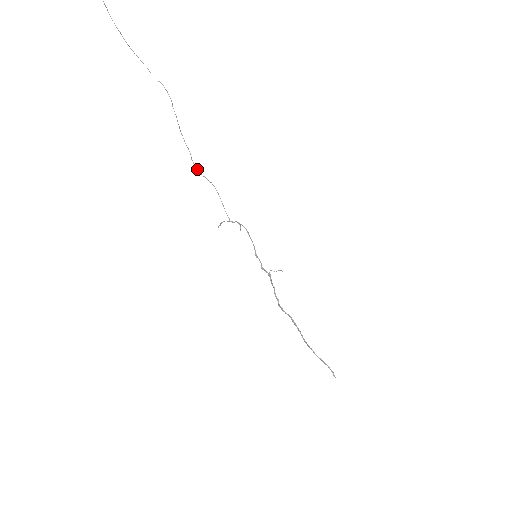
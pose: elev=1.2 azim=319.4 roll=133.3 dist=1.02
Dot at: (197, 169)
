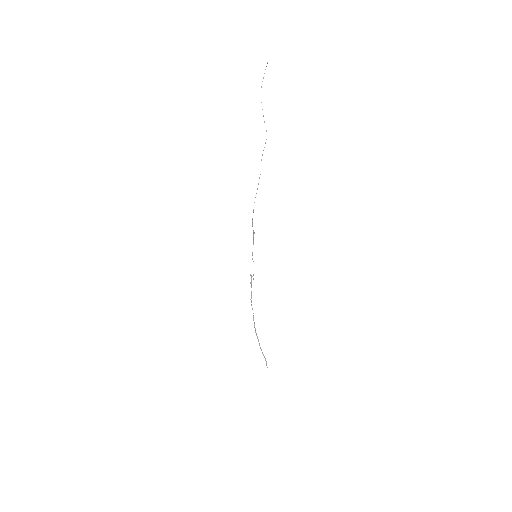
Dot at: occluded
